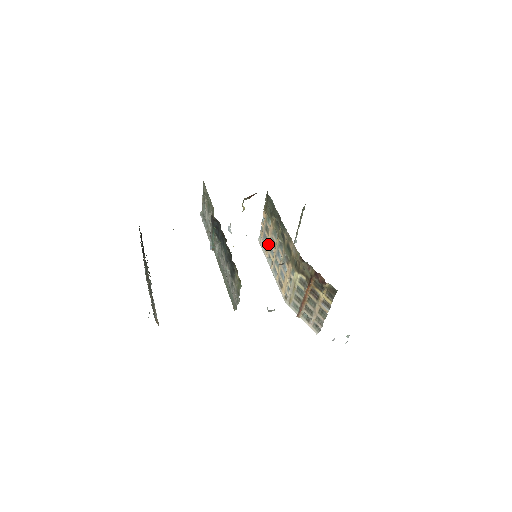
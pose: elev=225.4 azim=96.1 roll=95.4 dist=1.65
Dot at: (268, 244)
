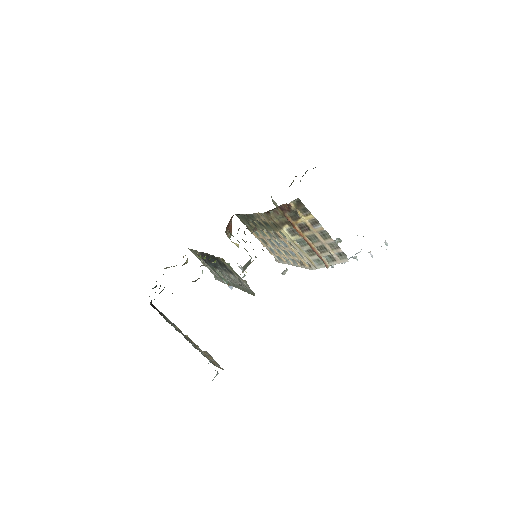
Dot at: occluded
